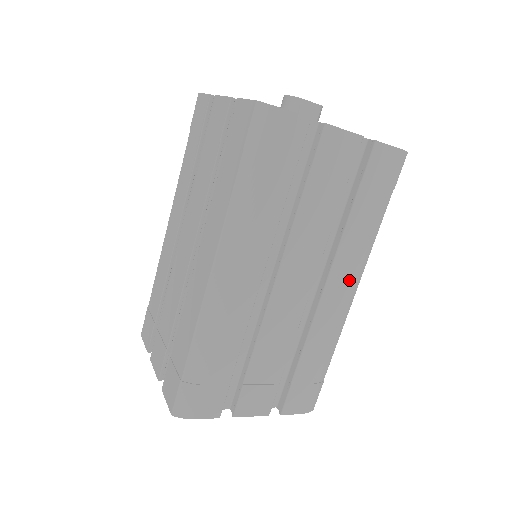
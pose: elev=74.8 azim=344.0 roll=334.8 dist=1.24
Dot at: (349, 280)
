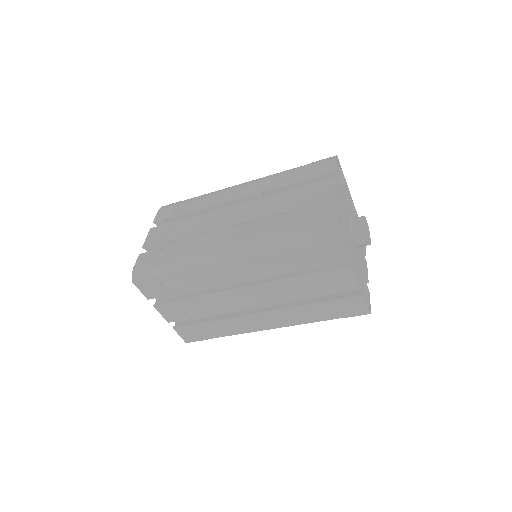
Dot at: occluded
